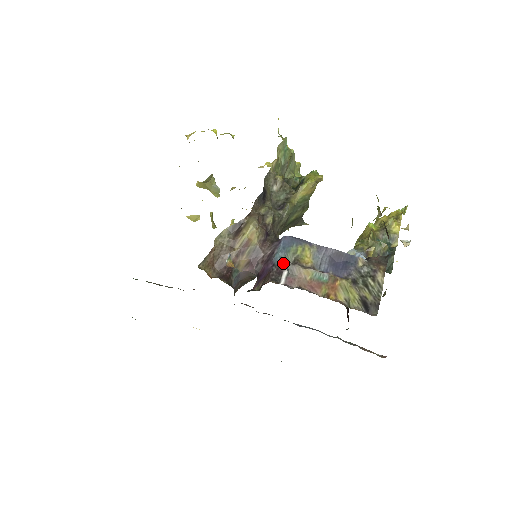
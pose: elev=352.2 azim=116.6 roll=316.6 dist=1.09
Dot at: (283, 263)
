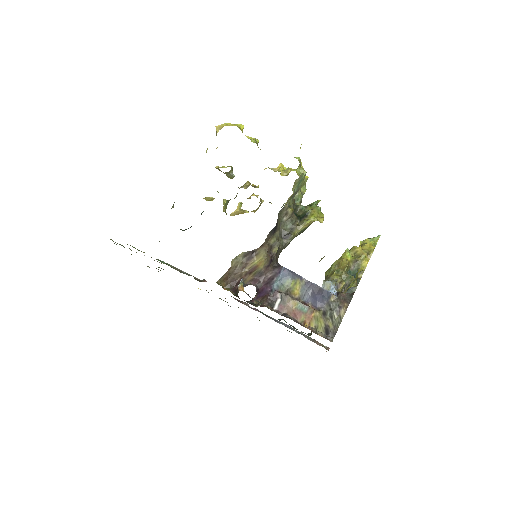
Dot at: (279, 291)
